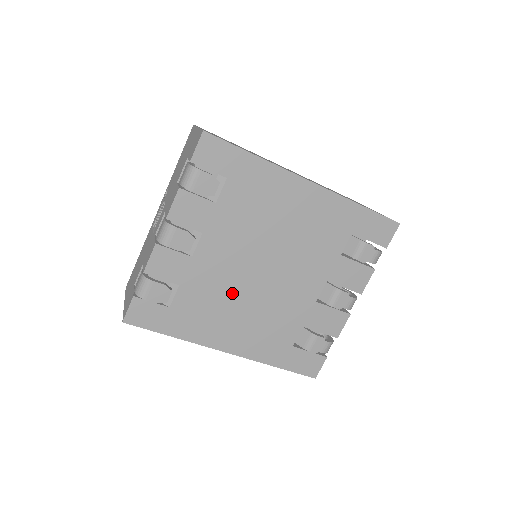
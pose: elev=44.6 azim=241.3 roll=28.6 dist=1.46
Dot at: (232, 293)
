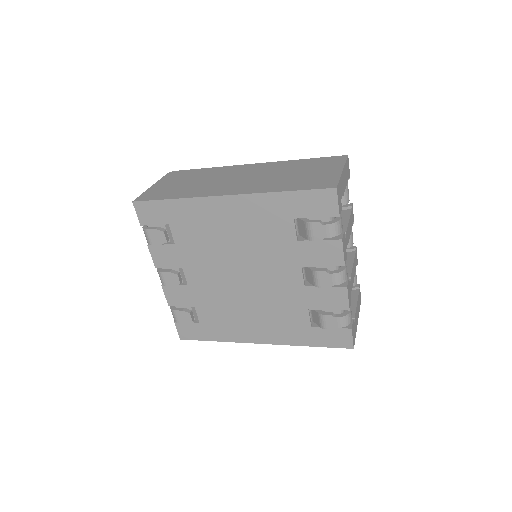
Dot at: (232, 301)
